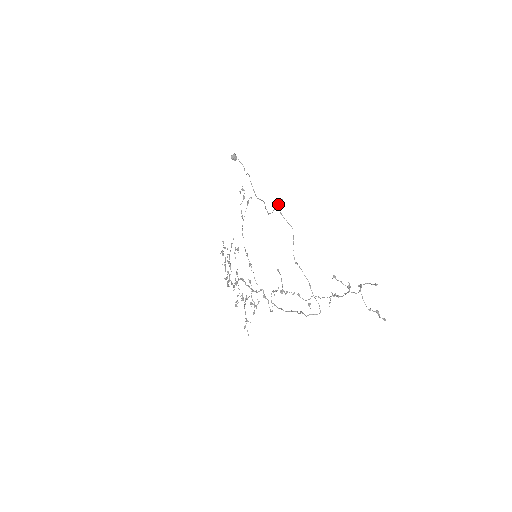
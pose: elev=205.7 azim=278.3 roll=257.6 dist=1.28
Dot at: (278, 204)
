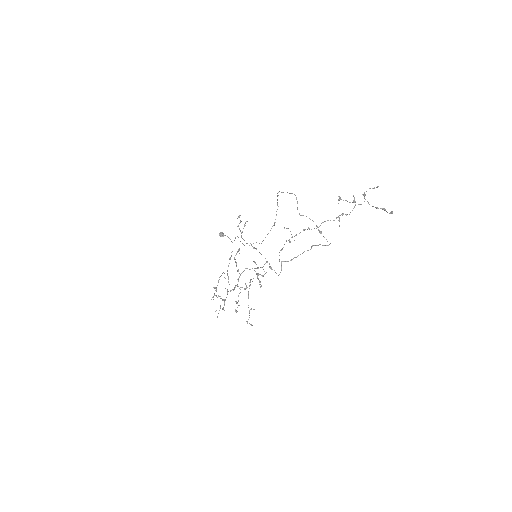
Dot at: (277, 195)
